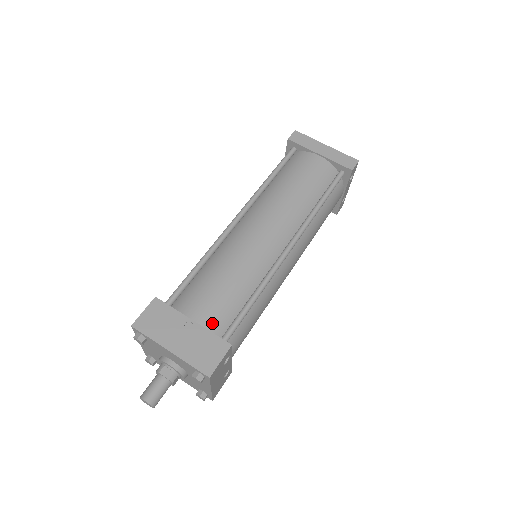
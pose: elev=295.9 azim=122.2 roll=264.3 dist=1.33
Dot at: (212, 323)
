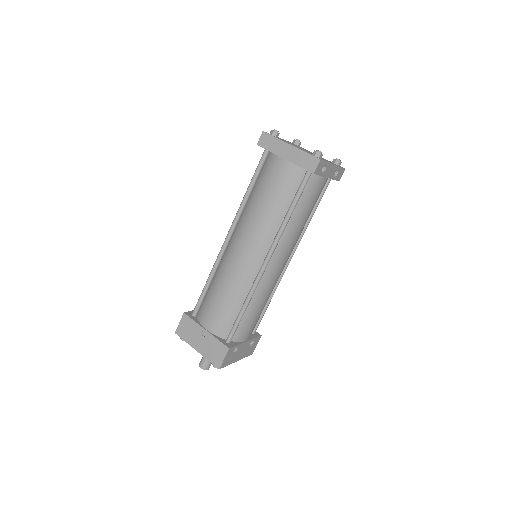
Dot at: (218, 330)
